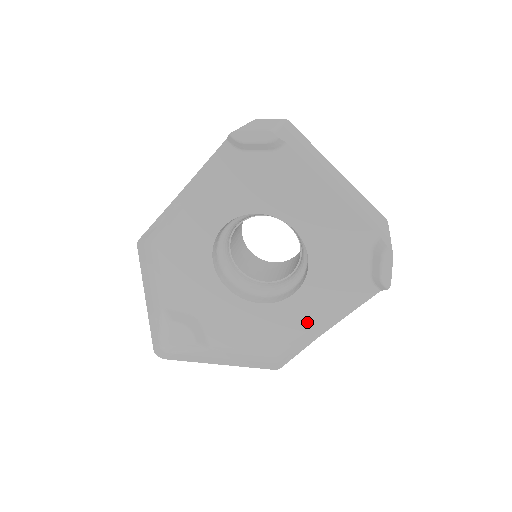
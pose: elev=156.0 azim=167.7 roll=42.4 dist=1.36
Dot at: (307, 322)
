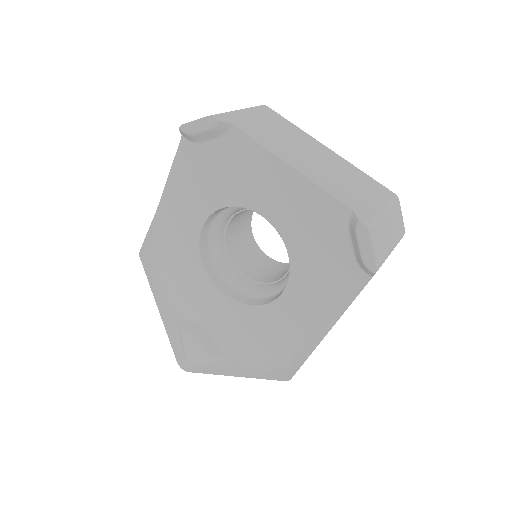
Dot at: (305, 323)
